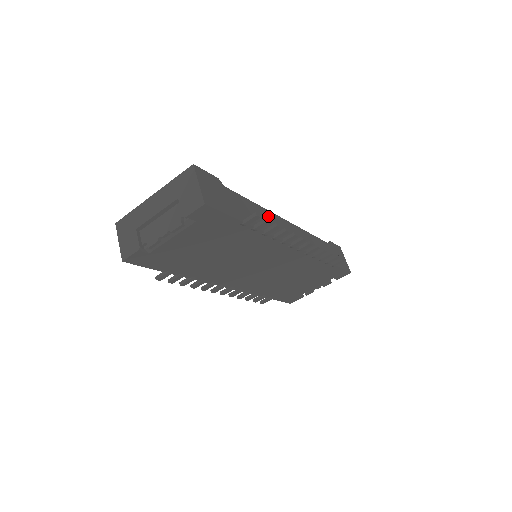
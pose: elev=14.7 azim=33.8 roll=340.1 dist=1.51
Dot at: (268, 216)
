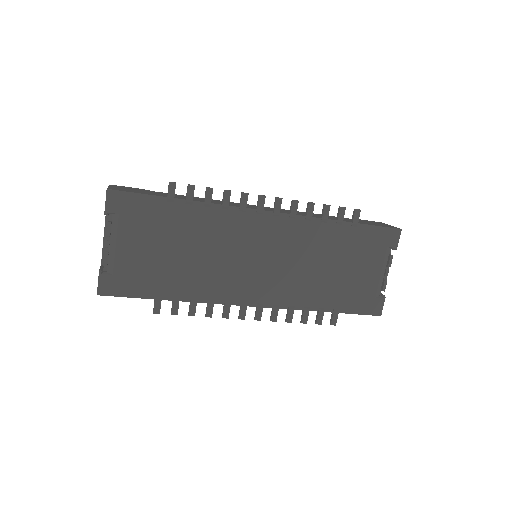
Dot at: occluded
